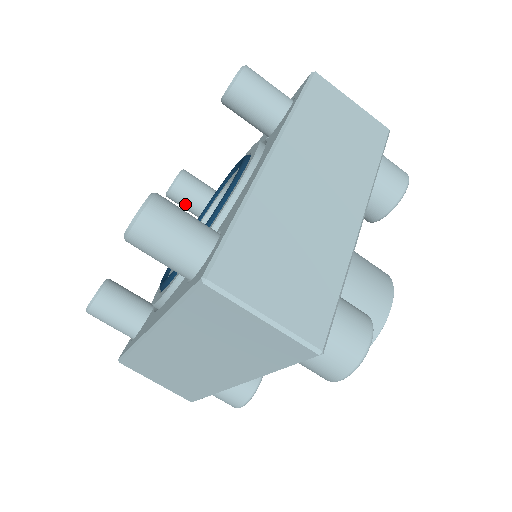
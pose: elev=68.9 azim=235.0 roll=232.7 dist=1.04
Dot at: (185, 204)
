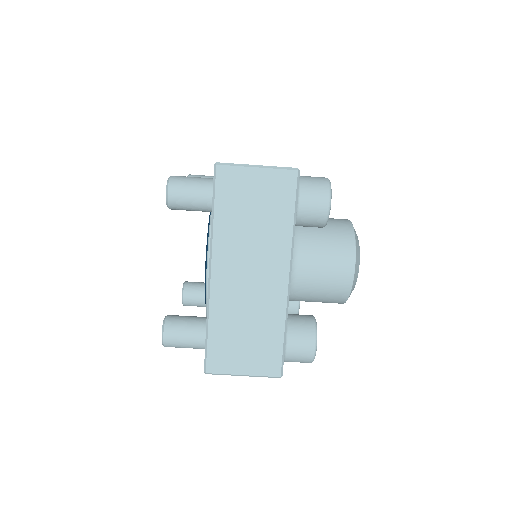
Dot at: occluded
